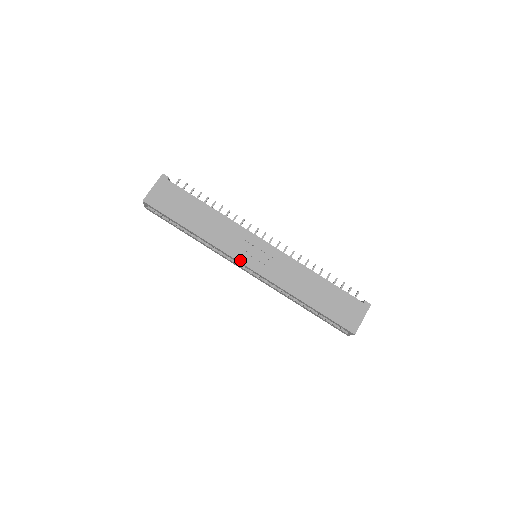
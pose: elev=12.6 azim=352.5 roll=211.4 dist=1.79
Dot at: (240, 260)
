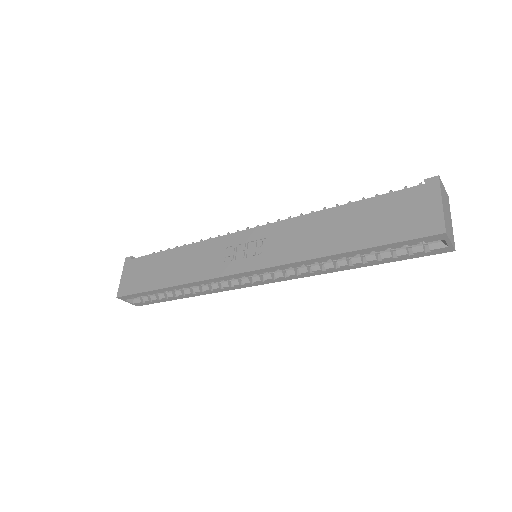
Dot at: (230, 272)
